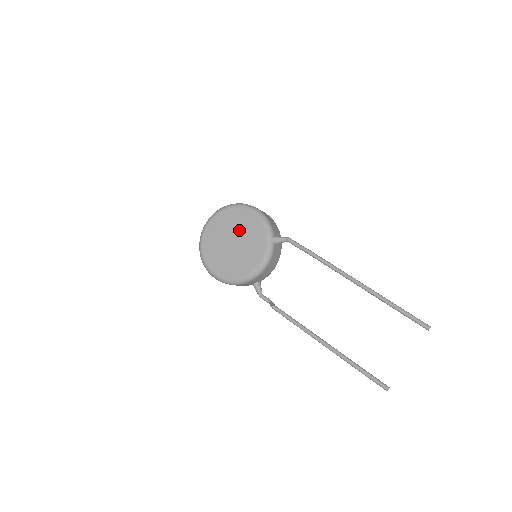
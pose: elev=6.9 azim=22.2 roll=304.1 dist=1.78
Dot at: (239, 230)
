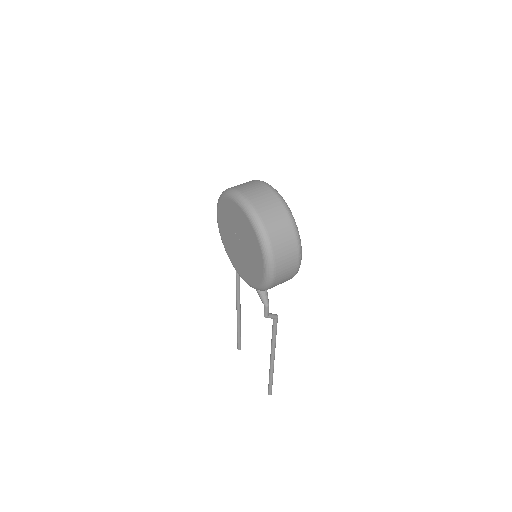
Dot at: (248, 252)
